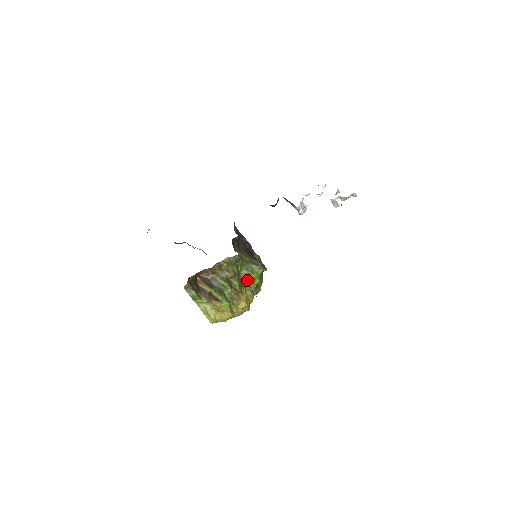
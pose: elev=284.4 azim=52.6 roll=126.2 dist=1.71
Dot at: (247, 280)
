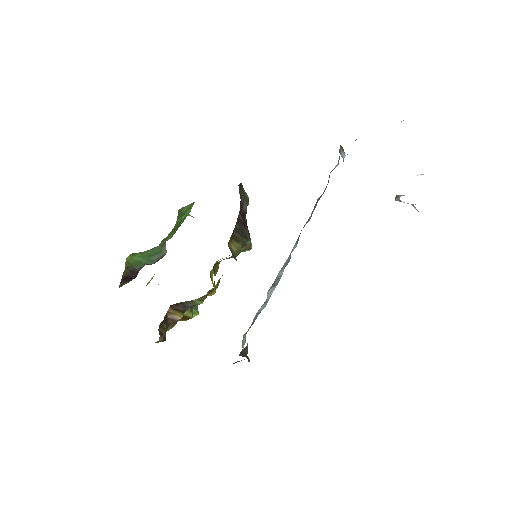
Dot at: occluded
